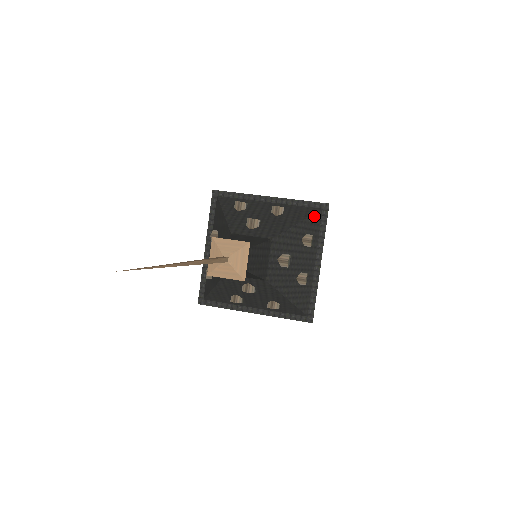
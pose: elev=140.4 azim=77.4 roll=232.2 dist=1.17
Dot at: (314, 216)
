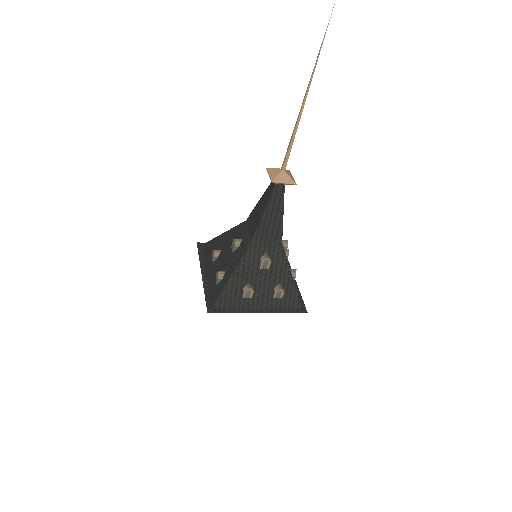
Dot at: occluded
